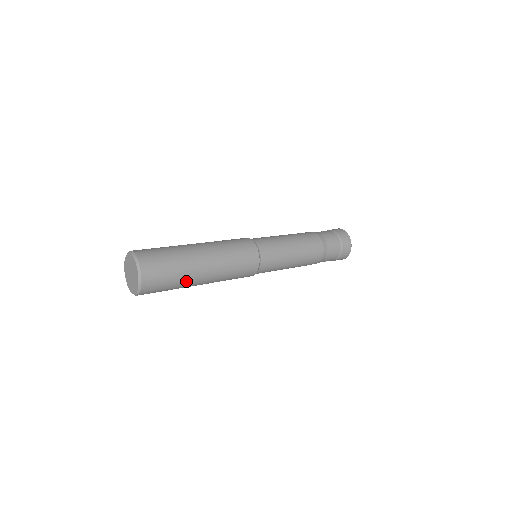
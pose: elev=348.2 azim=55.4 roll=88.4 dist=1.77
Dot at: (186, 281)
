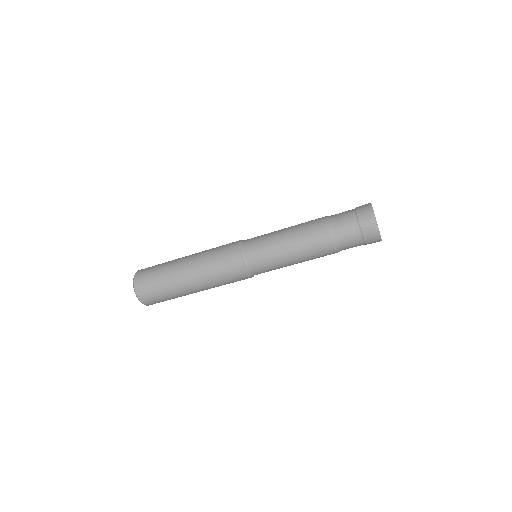
Dot at: (172, 283)
